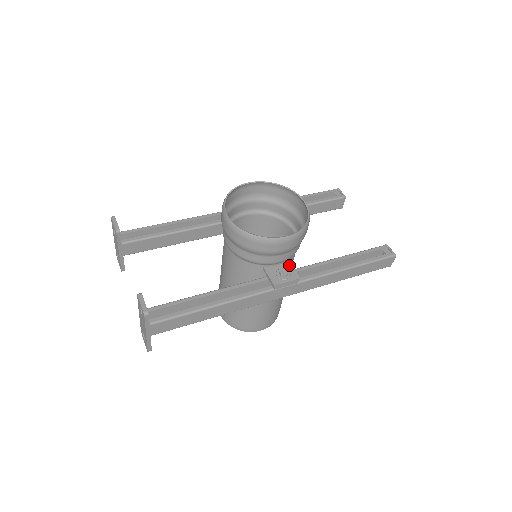
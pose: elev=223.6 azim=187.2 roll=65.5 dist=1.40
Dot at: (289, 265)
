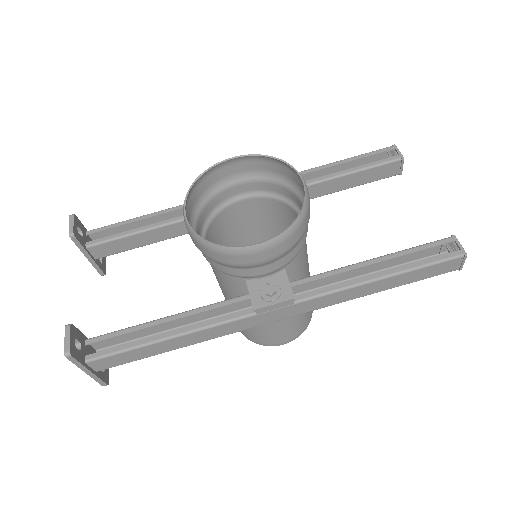
Dot at: (283, 277)
